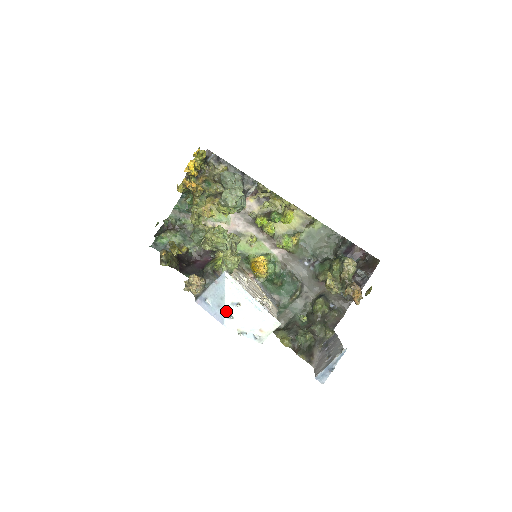
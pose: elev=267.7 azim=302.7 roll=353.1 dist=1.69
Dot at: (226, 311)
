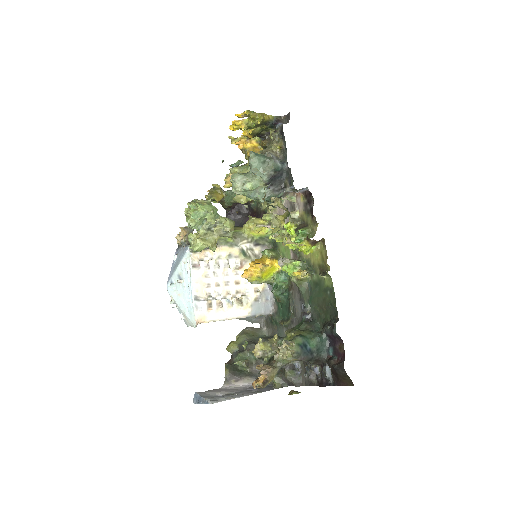
Dot at: (173, 277)
